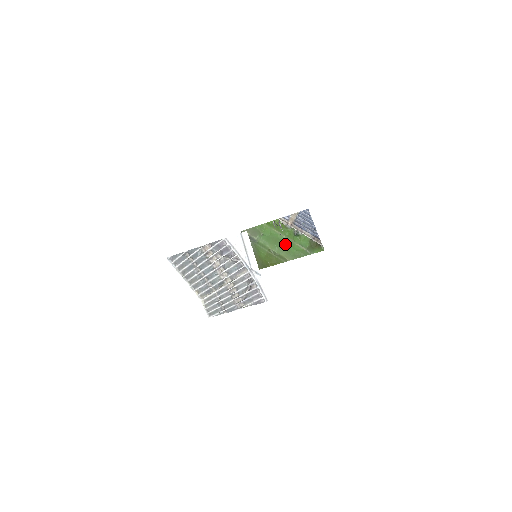
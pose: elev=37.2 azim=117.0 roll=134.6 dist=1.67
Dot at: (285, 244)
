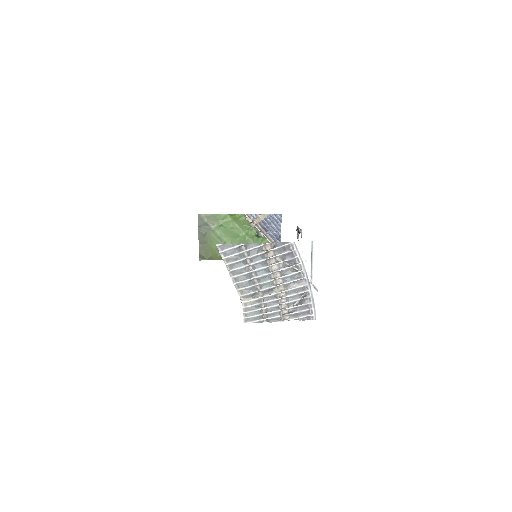
Dot at: (242, 242)
